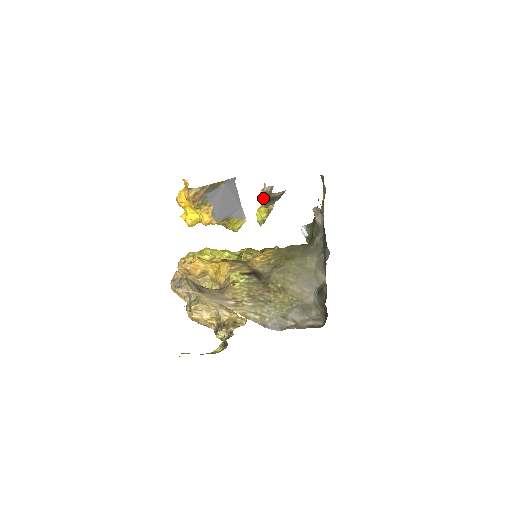
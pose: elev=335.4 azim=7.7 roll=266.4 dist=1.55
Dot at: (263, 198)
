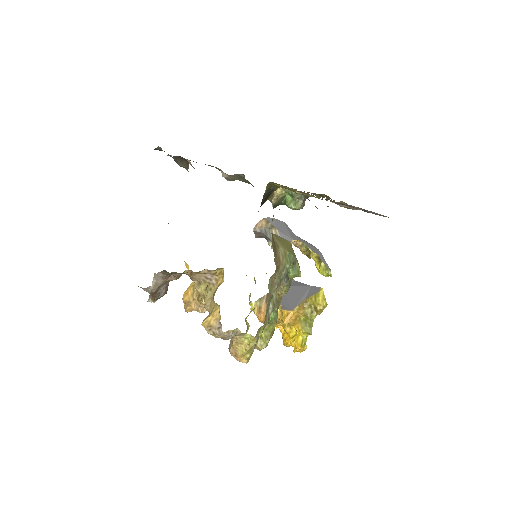
Dot at: (268, 243)
